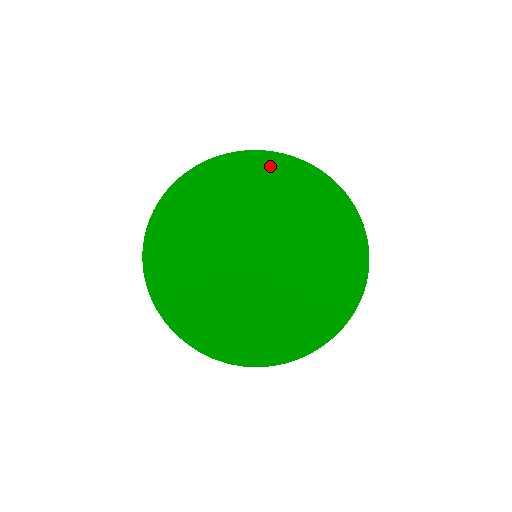
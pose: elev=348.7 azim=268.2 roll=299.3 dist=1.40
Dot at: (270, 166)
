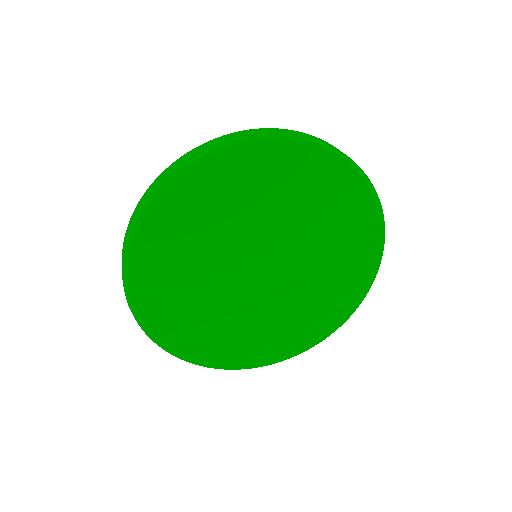
Dot at: (297, 164)
